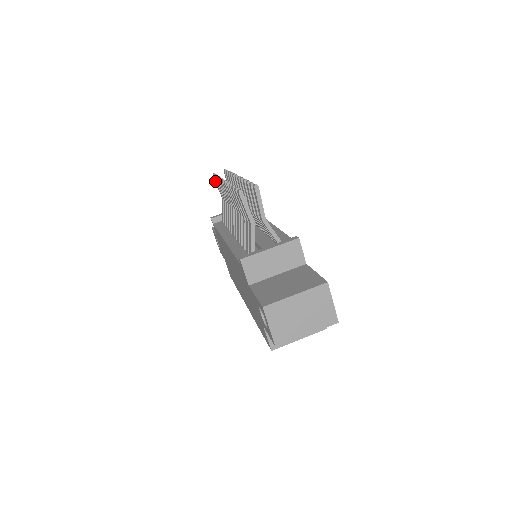
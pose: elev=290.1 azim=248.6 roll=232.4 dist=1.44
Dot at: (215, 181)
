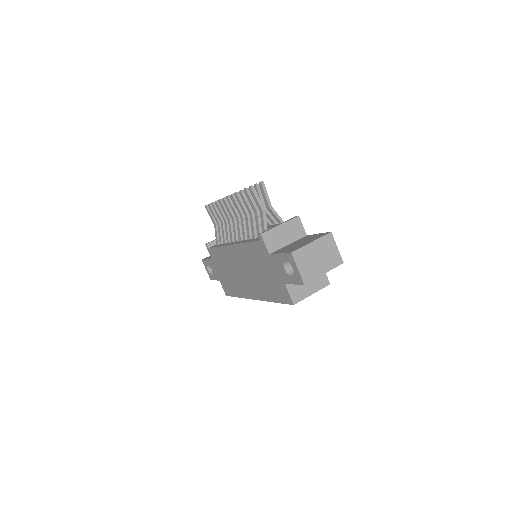
Dot at: (208, 211)
